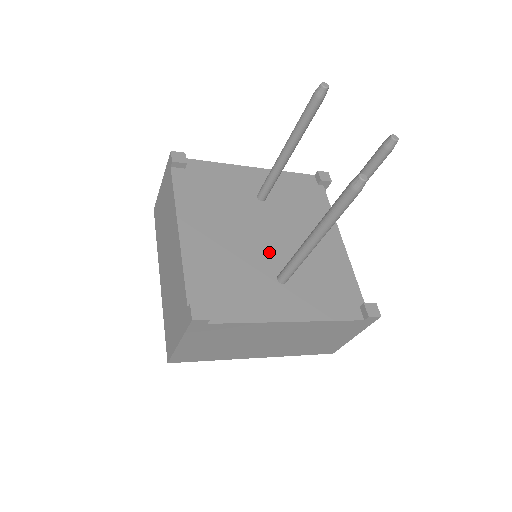
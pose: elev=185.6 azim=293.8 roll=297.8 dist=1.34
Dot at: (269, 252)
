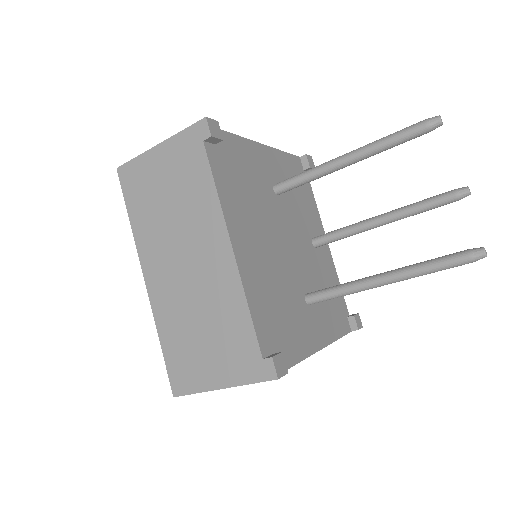
Dot at: (295, 266)
